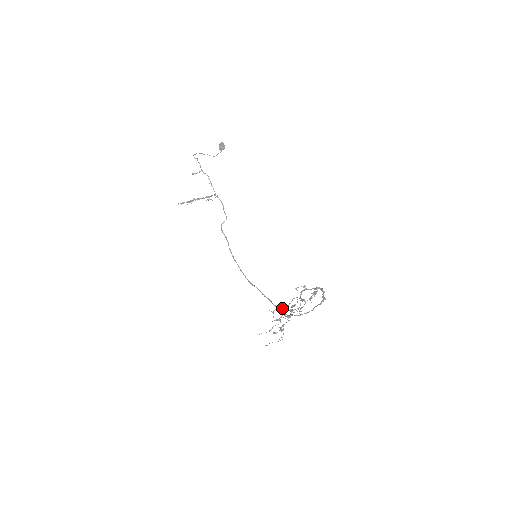
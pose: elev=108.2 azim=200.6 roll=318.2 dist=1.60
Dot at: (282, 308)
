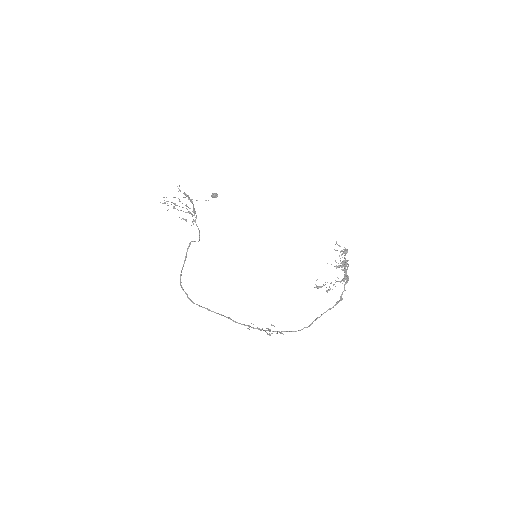
Dot at: occluded
